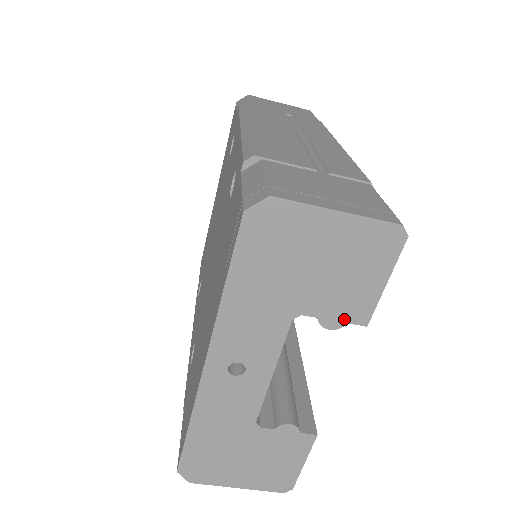
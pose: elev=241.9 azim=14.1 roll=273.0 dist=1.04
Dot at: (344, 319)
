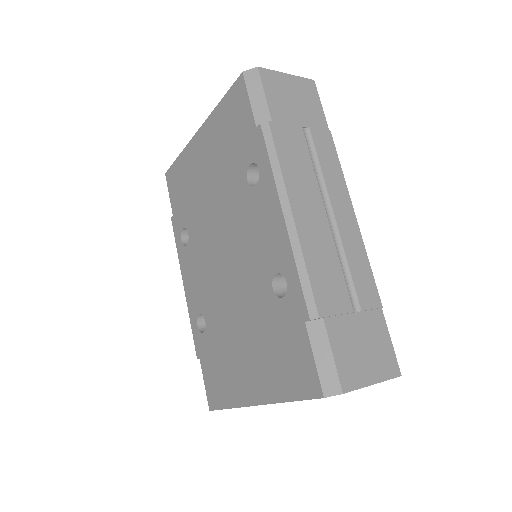
Dot at: occluded
